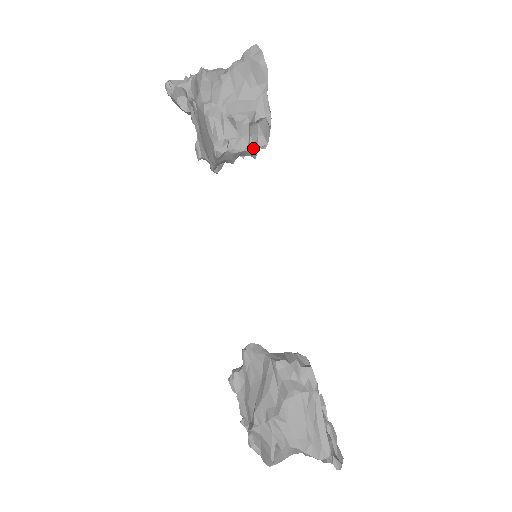
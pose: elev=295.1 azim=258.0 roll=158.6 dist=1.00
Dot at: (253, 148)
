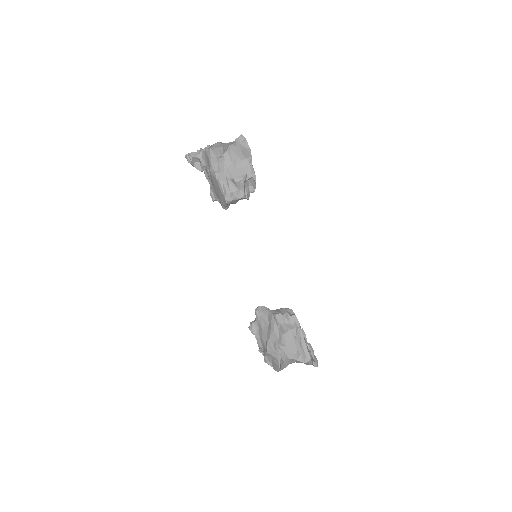
Dot at: (247, 195)
